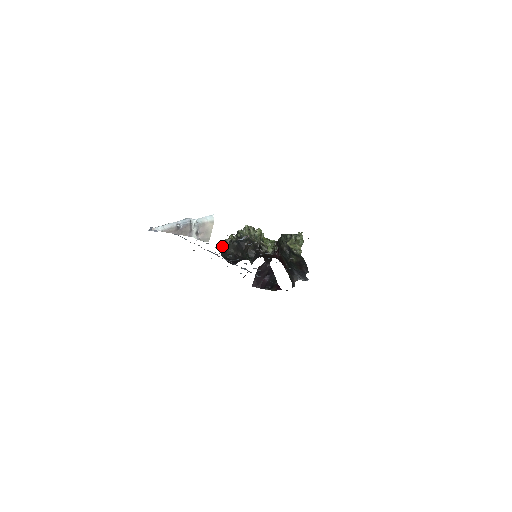
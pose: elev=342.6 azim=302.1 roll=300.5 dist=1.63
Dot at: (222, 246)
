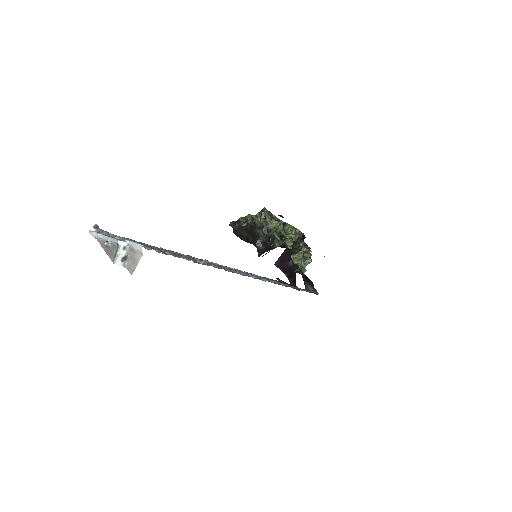
Dot at: (234, 225)
